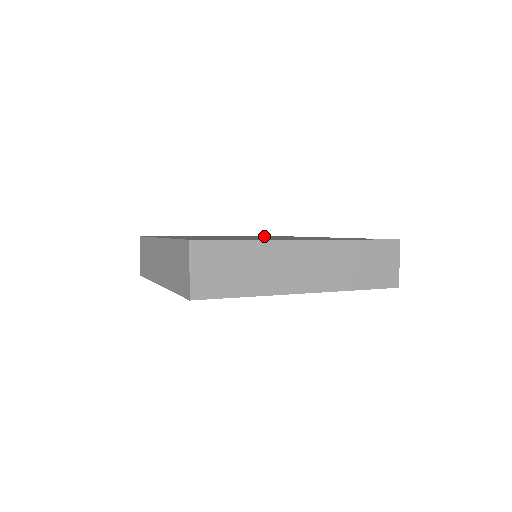
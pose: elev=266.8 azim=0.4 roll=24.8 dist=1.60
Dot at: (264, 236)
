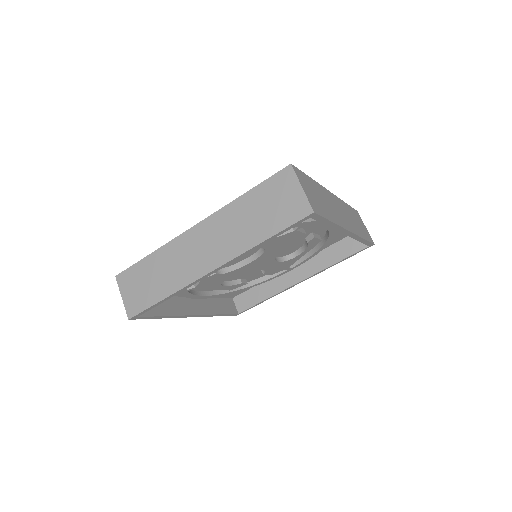
Dot at: occluded
